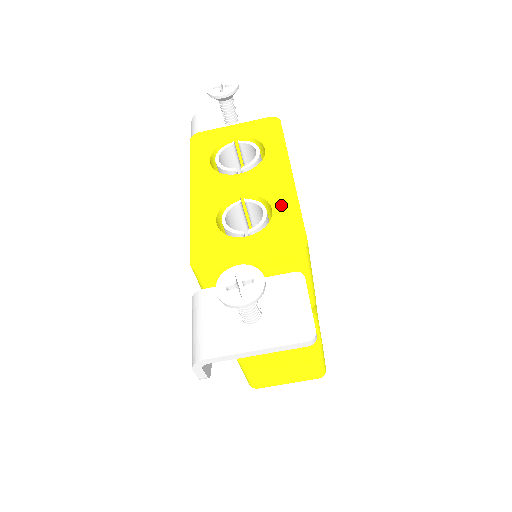
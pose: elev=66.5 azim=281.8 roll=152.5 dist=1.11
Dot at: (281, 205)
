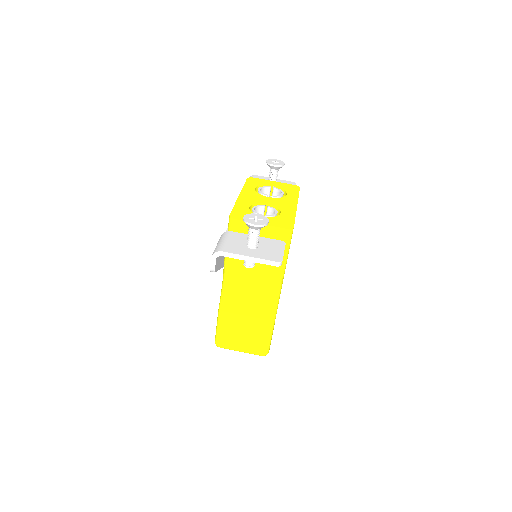
Dot at: (286, 213)
